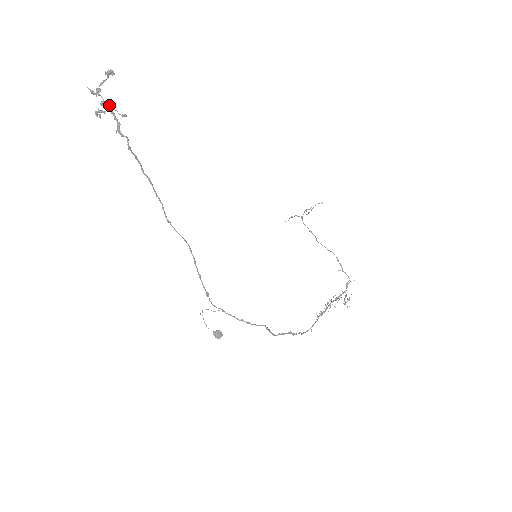
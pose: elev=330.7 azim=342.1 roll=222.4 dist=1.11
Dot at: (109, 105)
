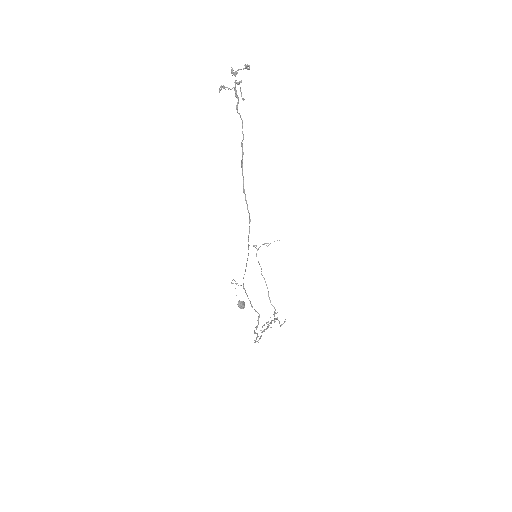
Dot at: occluded
